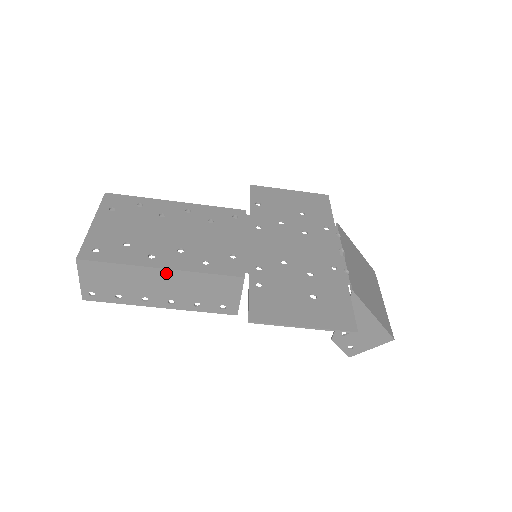
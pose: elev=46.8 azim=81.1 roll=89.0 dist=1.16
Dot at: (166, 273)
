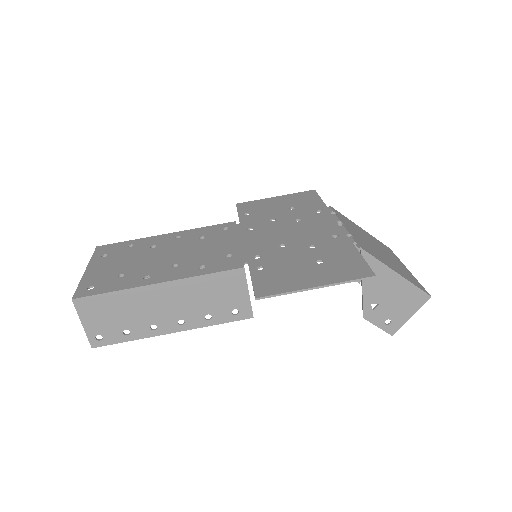
Dot at: (164, 288)
